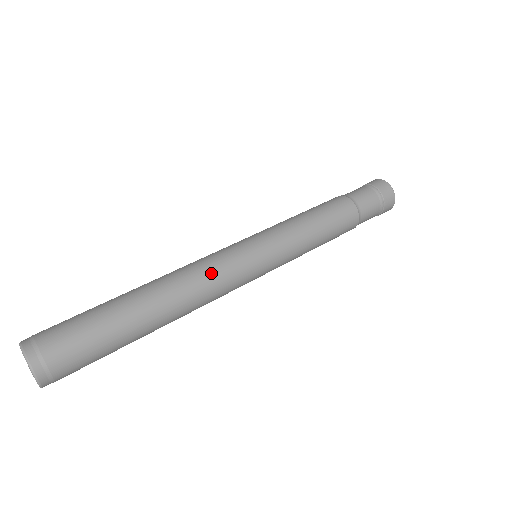
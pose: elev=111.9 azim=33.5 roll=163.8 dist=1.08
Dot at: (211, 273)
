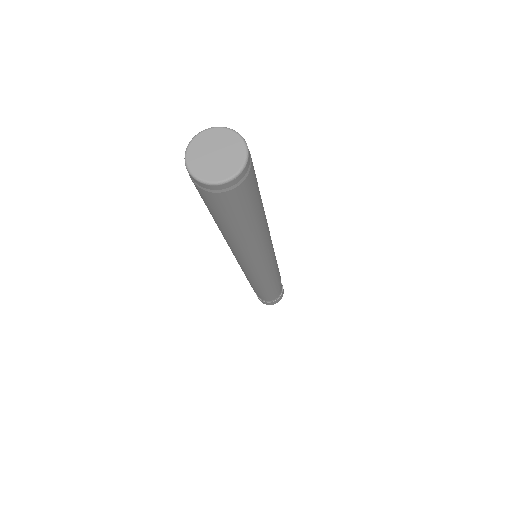
Dot at: occluded
